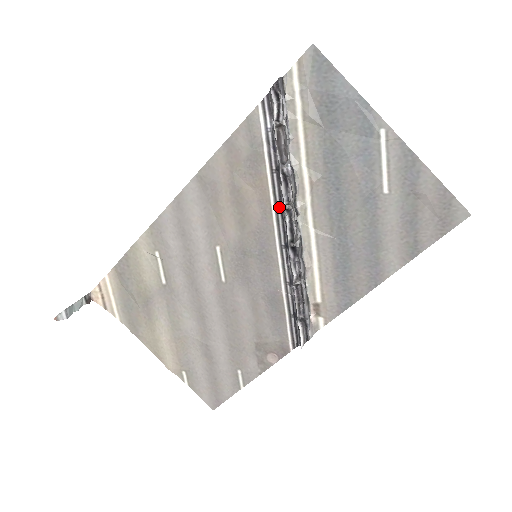
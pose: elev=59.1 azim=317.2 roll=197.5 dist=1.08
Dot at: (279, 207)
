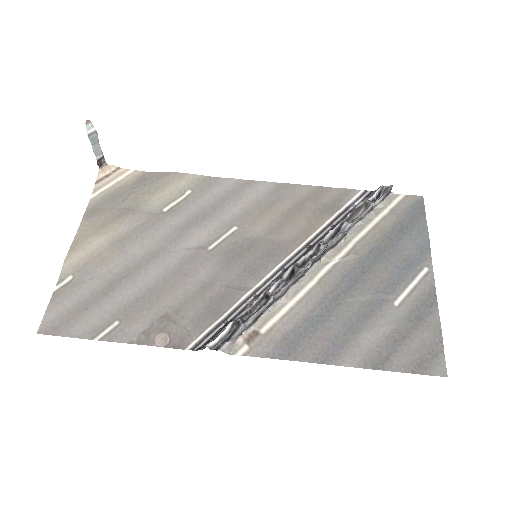
Dot at: (311, 245)
